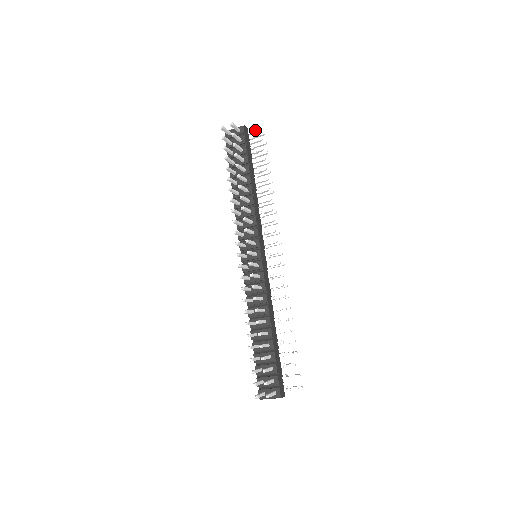
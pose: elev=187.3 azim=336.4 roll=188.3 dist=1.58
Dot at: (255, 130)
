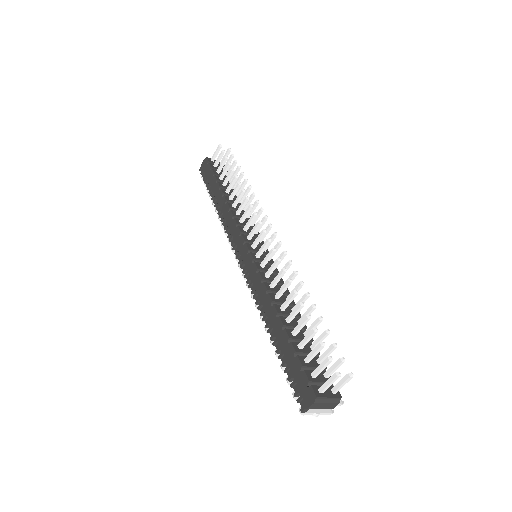
Dot at: occluded
